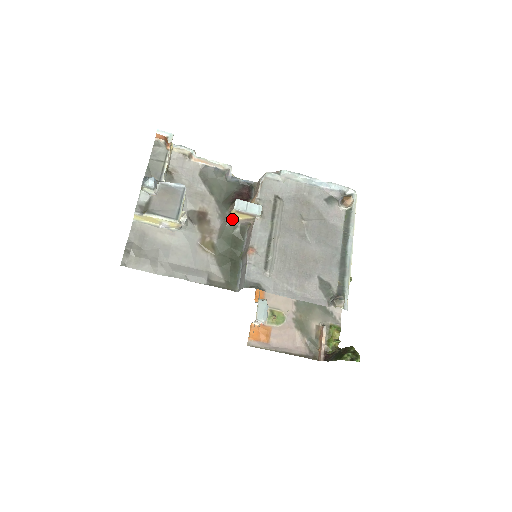
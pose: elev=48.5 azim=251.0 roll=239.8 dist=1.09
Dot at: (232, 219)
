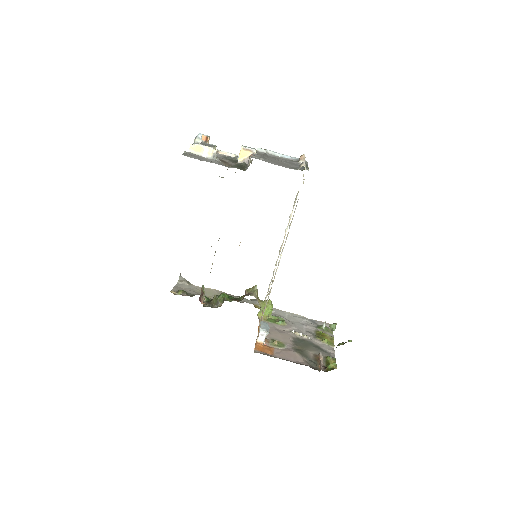
Dot at: (241, 160)
